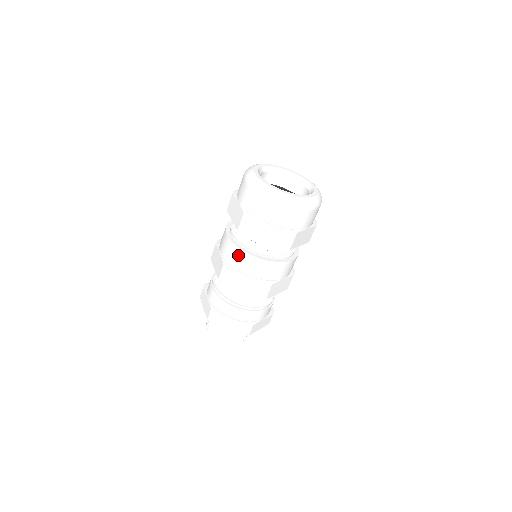
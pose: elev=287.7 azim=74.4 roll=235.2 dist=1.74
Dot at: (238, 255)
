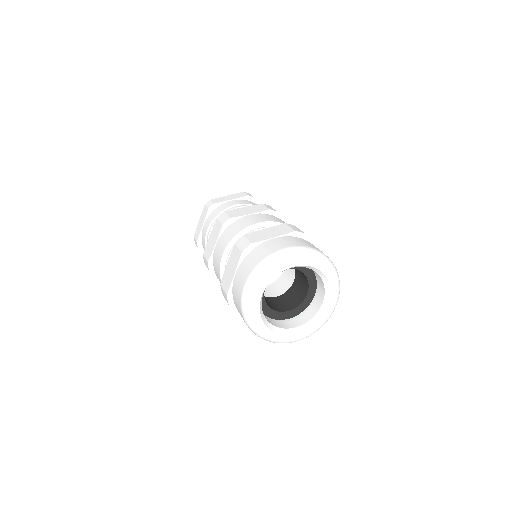
Dot at: (219, 278)
